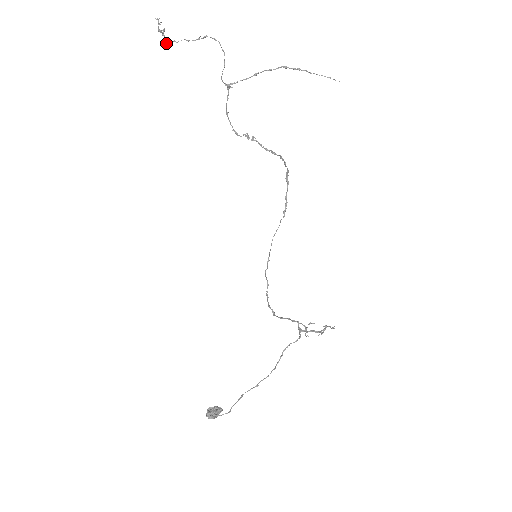
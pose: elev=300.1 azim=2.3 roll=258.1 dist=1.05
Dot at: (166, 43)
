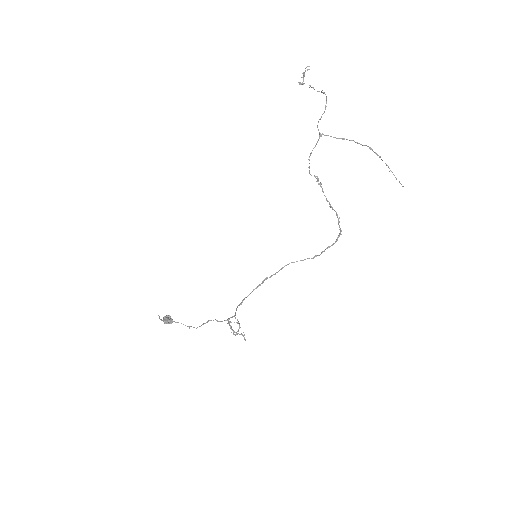
Dot at: (302, 84)
